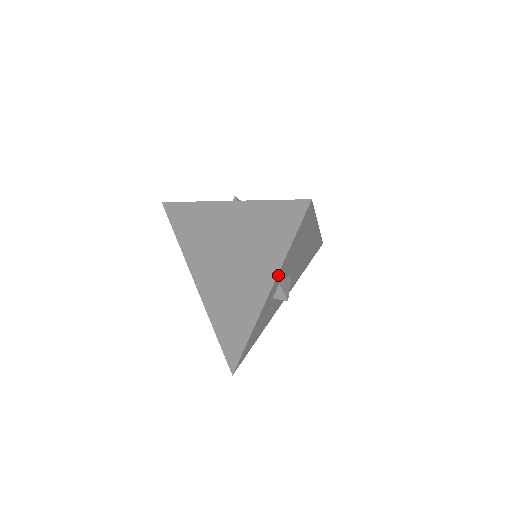
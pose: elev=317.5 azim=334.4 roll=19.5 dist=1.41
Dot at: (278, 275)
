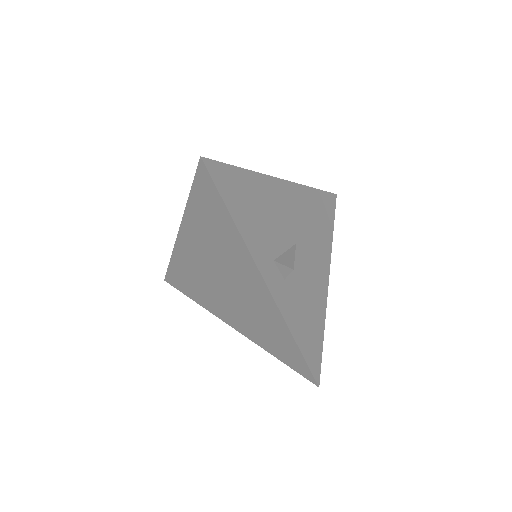
Dot at: (253, 253)
